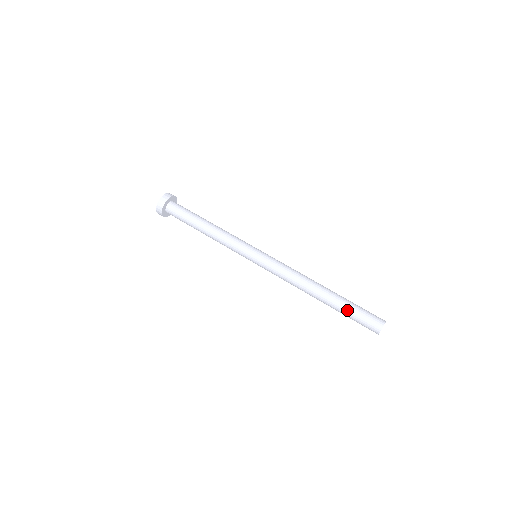
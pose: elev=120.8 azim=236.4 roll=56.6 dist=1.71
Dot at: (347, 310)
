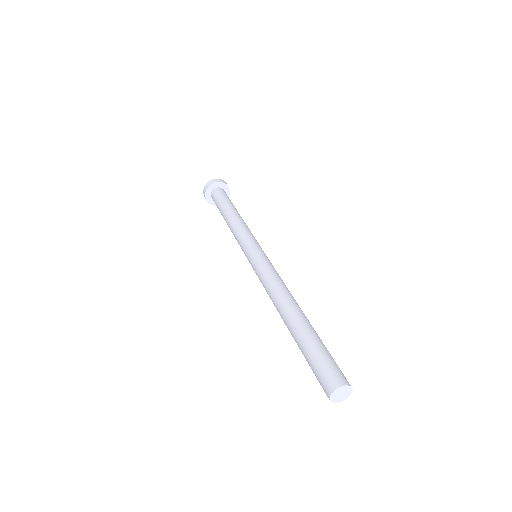
Dot at: (313, 342)
